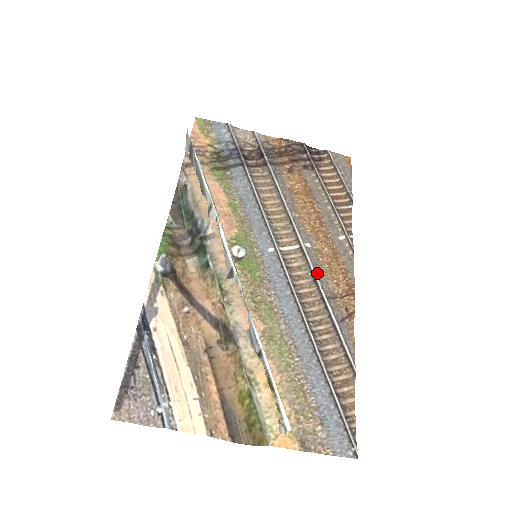
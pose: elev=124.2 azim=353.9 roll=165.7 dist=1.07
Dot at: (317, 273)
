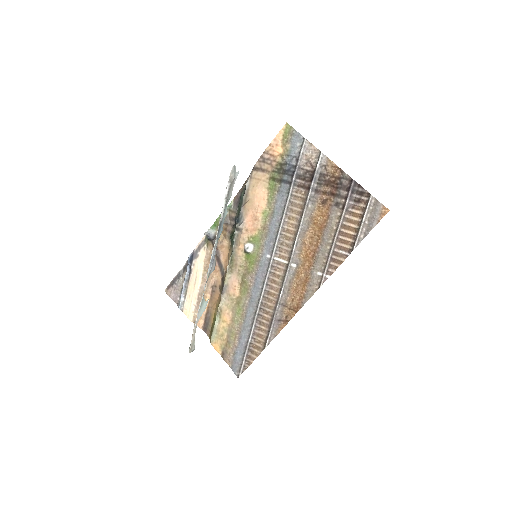
Dot at: (285, 286)
